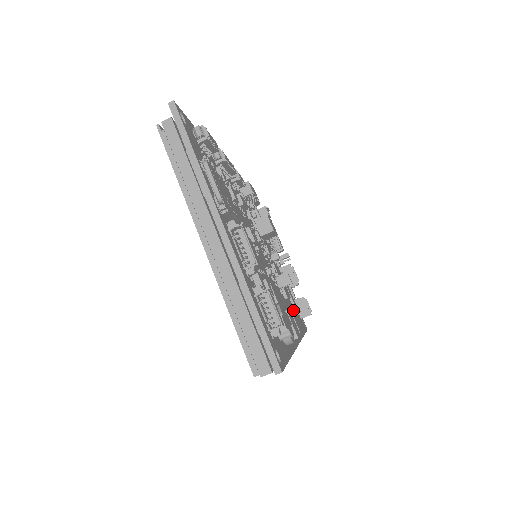
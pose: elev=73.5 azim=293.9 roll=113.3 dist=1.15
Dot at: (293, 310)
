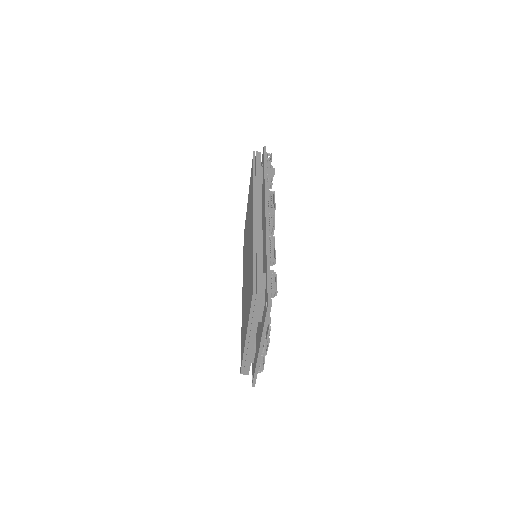
Dot at: occluded
